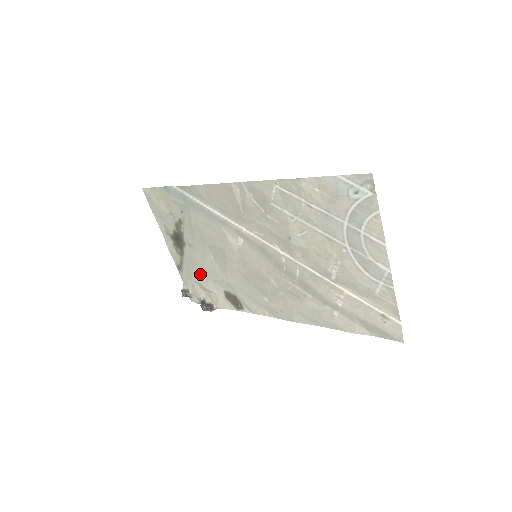
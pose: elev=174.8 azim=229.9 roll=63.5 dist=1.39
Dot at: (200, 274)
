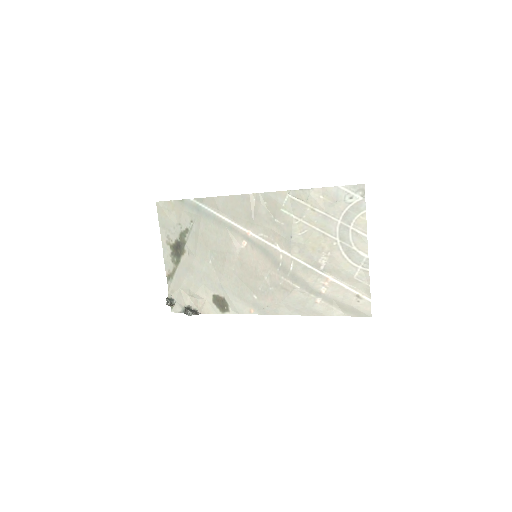
Dot at: (192, 280)
